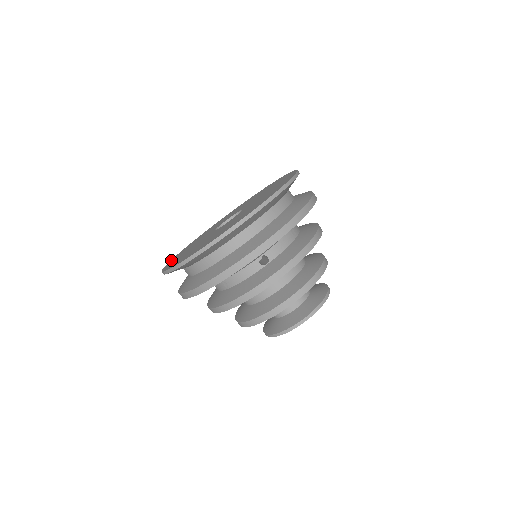
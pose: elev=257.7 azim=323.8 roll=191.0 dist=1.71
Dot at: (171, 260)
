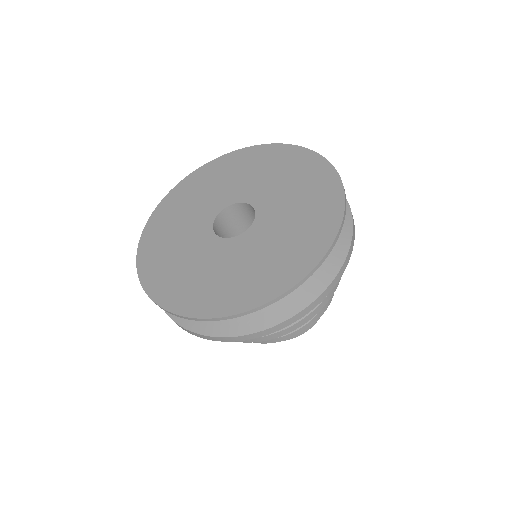
Dot at: (169, 195)
